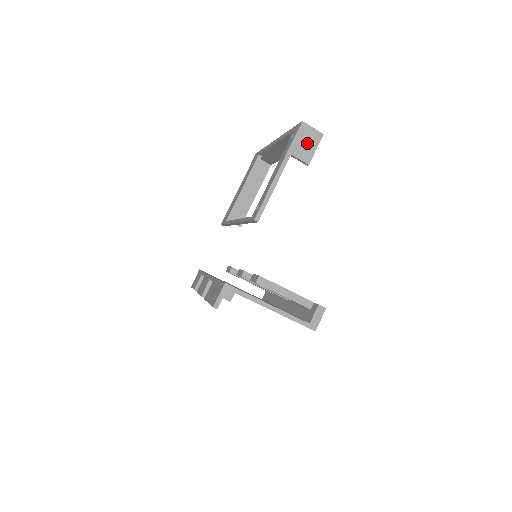
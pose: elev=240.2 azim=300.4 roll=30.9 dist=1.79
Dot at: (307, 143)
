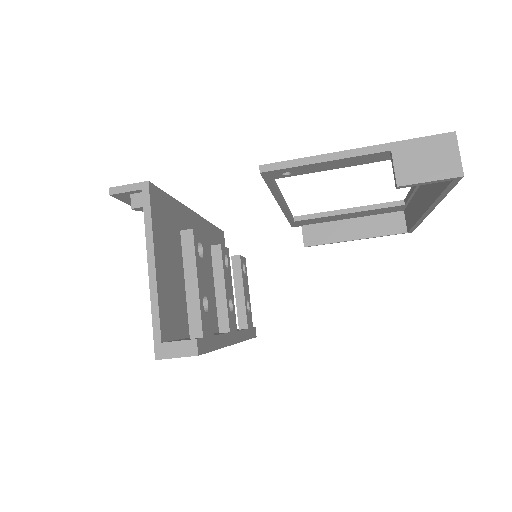
Dot at: (428, 161)
